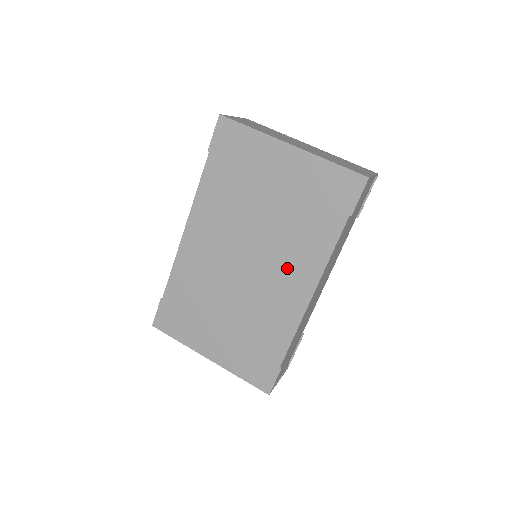
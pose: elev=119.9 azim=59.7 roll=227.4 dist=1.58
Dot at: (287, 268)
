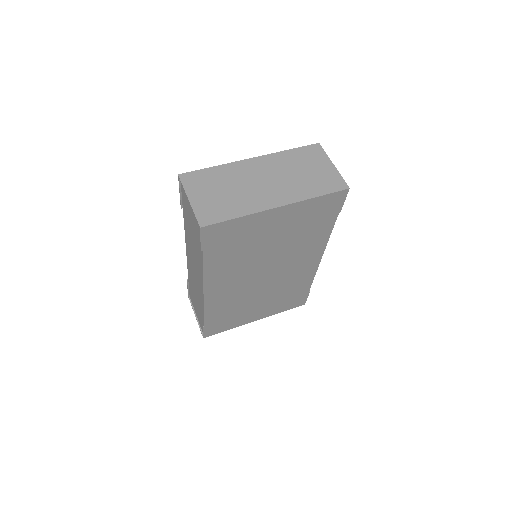
Dot at: (299, 259)
